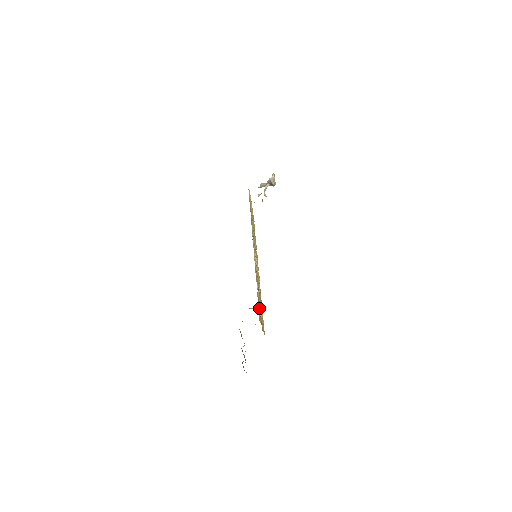
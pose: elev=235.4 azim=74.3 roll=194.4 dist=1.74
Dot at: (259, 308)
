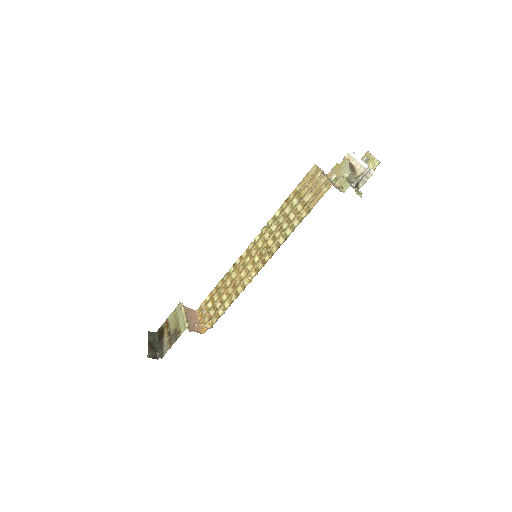
Dot at: (210, 323)
